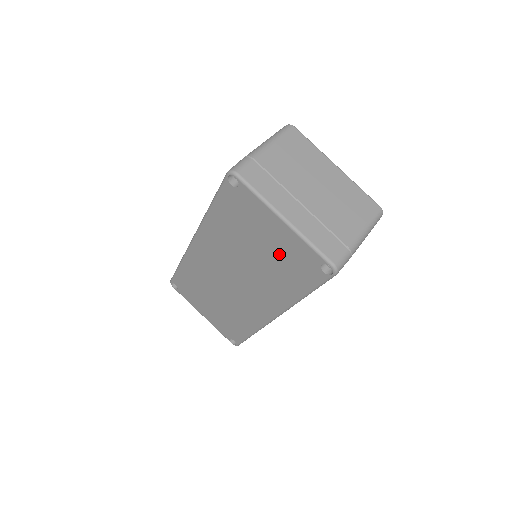
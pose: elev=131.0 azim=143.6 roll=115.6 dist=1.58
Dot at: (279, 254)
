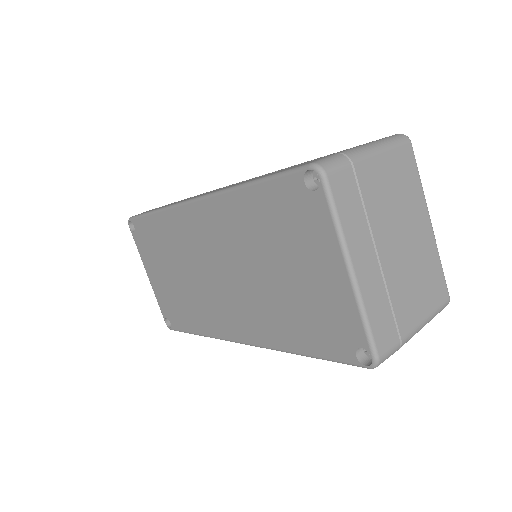
Dot at: (308, 297)
